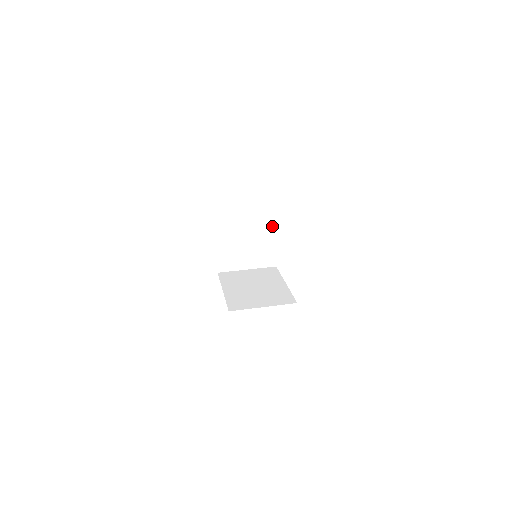
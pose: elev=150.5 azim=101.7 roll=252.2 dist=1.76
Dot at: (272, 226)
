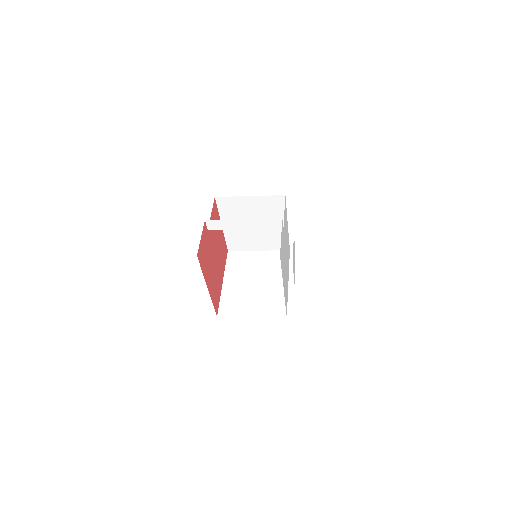
Dot at: (282, 217)
